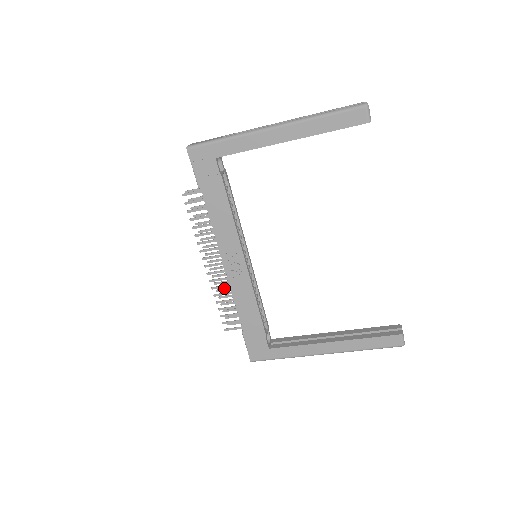
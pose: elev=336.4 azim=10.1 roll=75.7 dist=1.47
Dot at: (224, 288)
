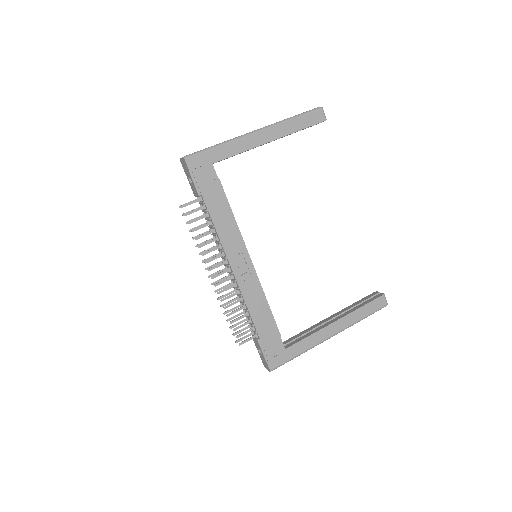
Dot at: (228, 301)
